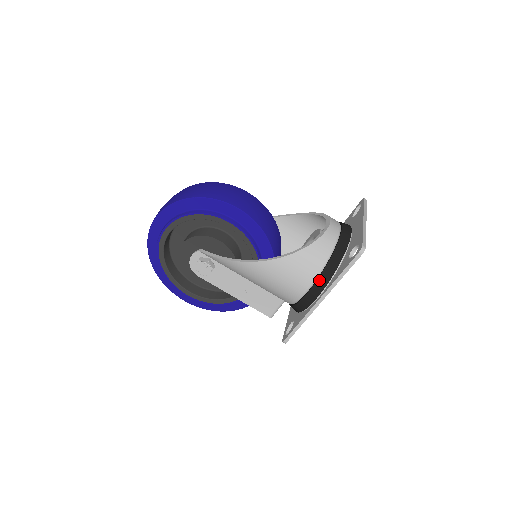
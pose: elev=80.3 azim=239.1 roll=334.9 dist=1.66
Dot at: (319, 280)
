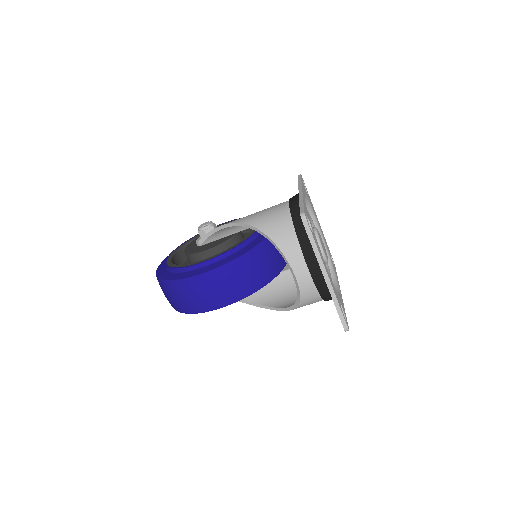
Dot at: occluded
